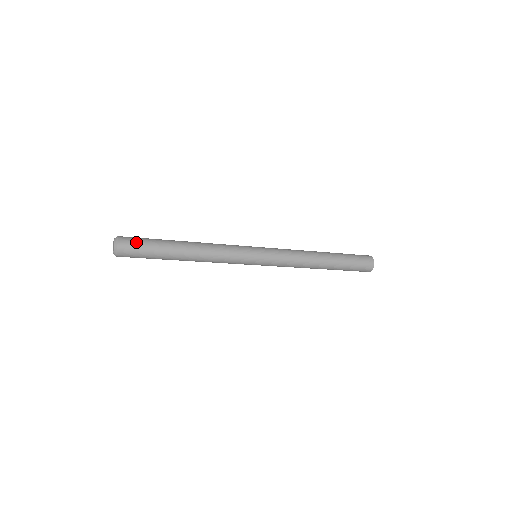
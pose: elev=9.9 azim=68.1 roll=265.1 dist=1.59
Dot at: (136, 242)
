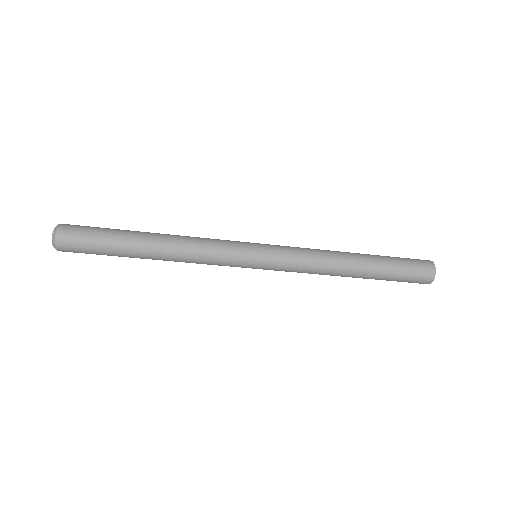
Dot at: (85, 226)
